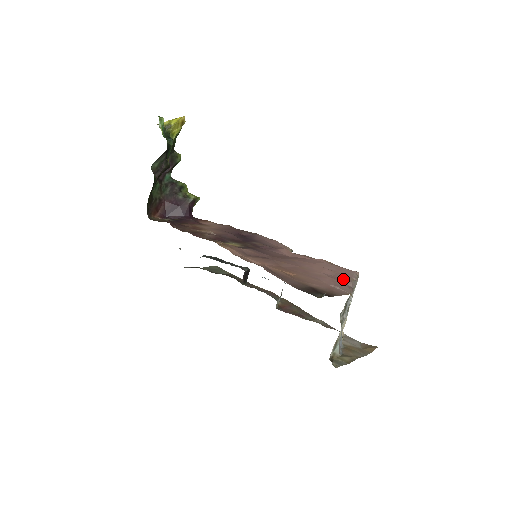
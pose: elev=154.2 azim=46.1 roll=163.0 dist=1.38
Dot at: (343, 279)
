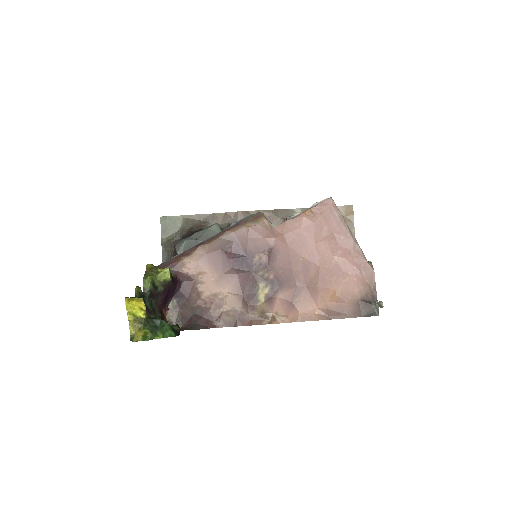
Dot at: (348, 244)
